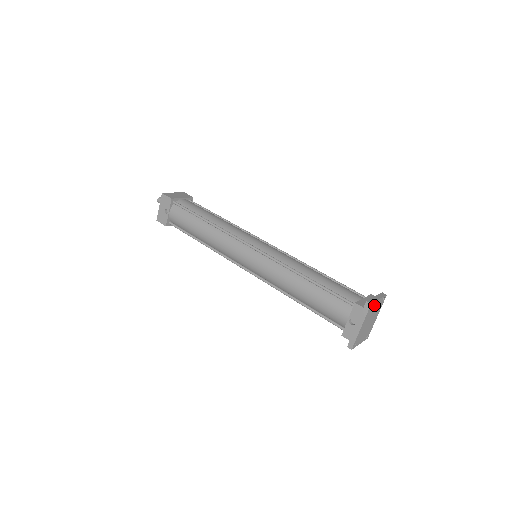
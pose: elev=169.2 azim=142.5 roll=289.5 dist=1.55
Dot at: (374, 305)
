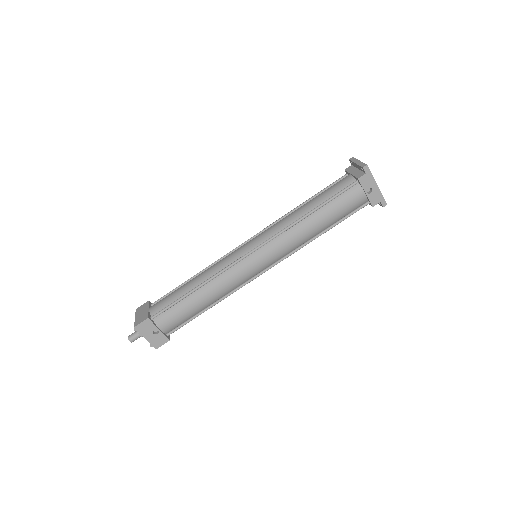
Dot at: occluded
